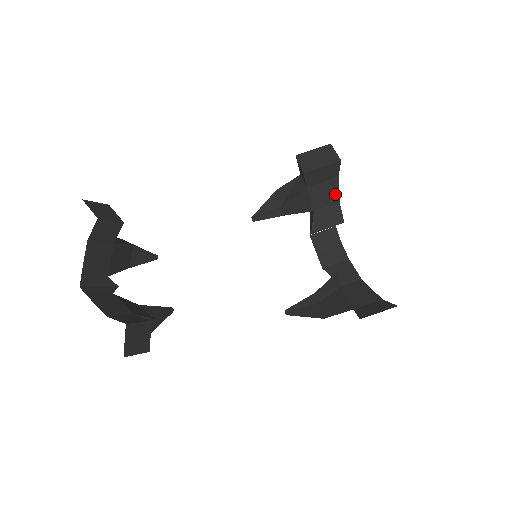
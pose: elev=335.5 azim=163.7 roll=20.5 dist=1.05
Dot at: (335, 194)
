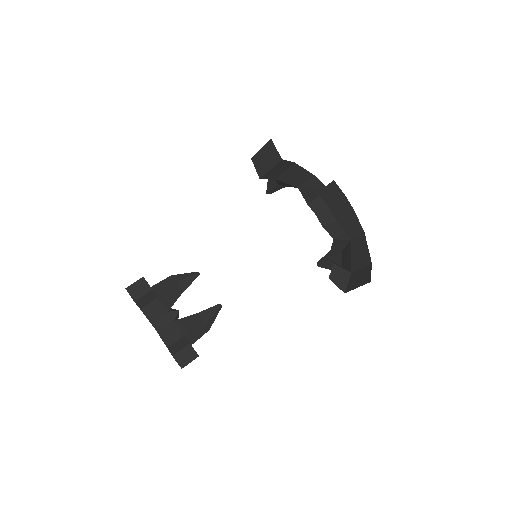
Dot at: (304, 172)
